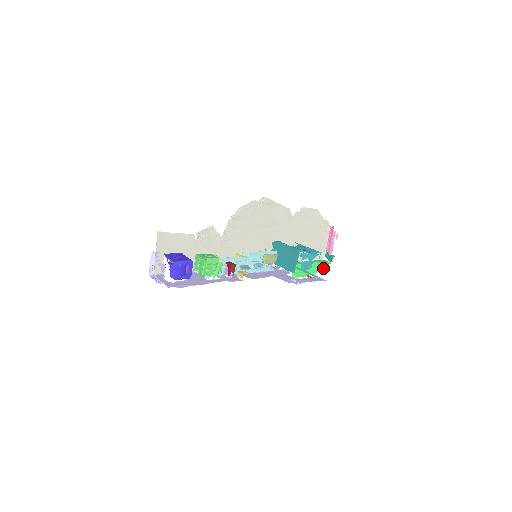
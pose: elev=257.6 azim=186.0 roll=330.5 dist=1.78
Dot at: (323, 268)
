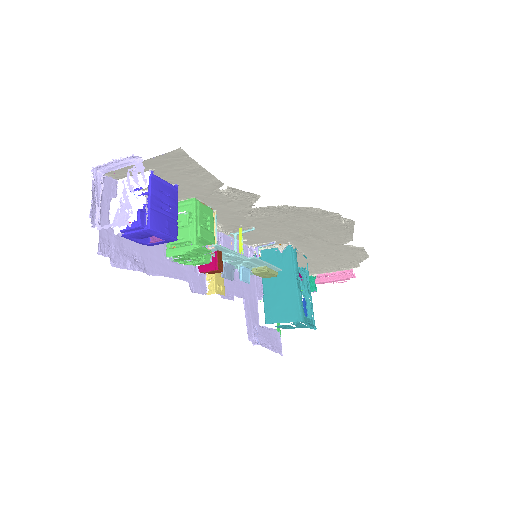
Dot at: occluded
